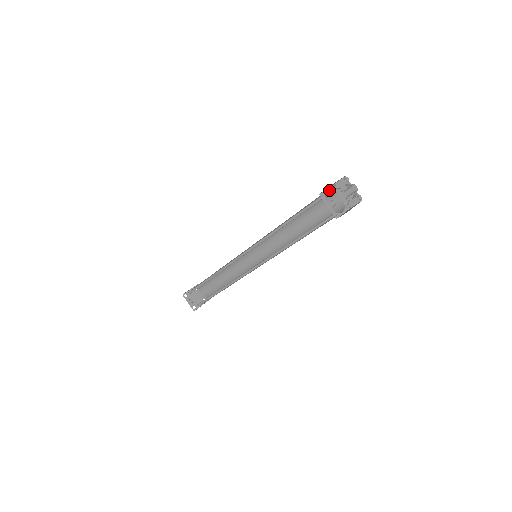
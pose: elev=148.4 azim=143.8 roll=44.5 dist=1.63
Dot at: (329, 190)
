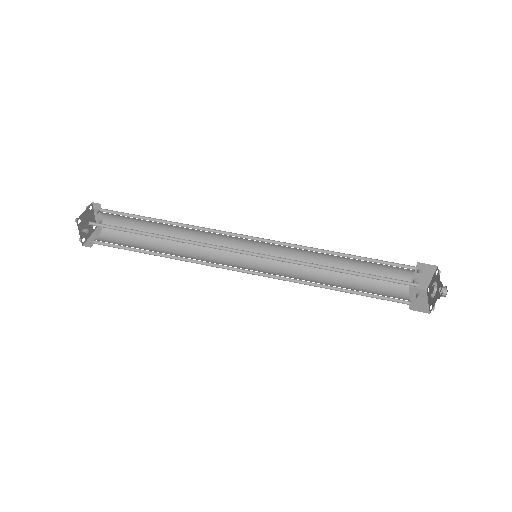
Dot at: occluded
